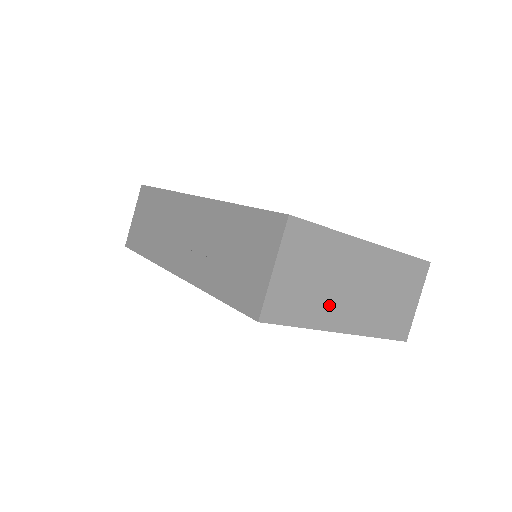
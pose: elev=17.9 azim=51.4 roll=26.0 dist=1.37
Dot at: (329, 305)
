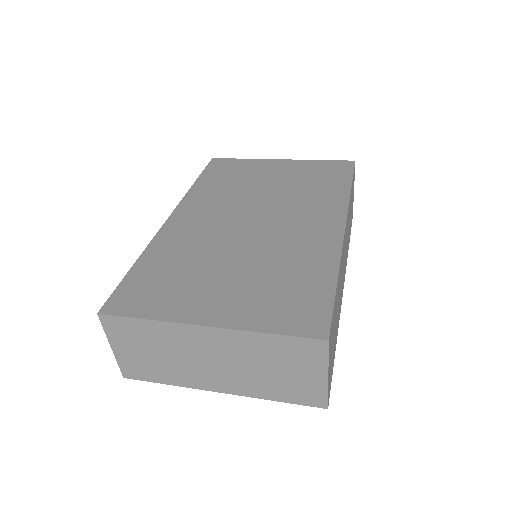
Dot at: (187, 372)
